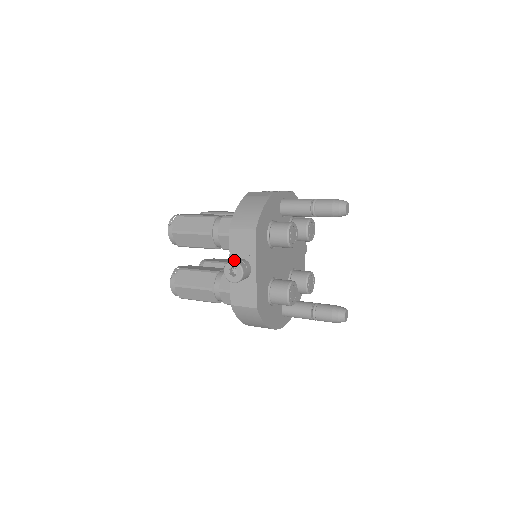
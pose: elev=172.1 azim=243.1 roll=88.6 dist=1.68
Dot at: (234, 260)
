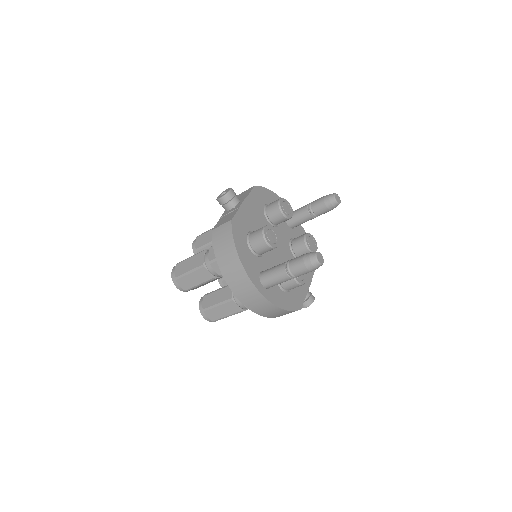
Dot at: occluded
